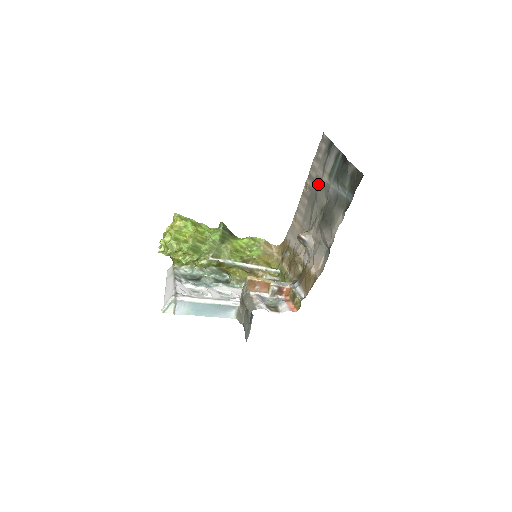
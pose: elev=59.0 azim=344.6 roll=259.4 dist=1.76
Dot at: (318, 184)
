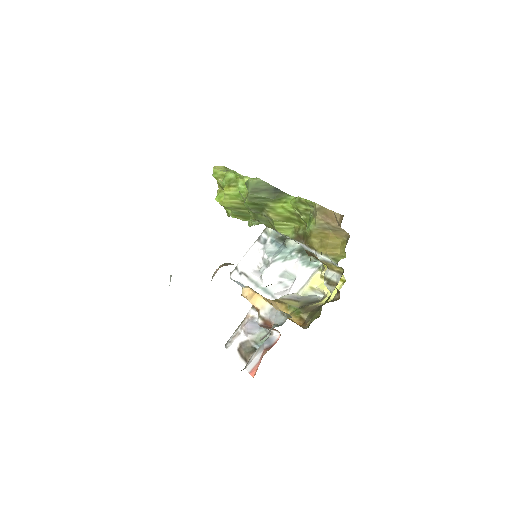
Dot at: occluded
